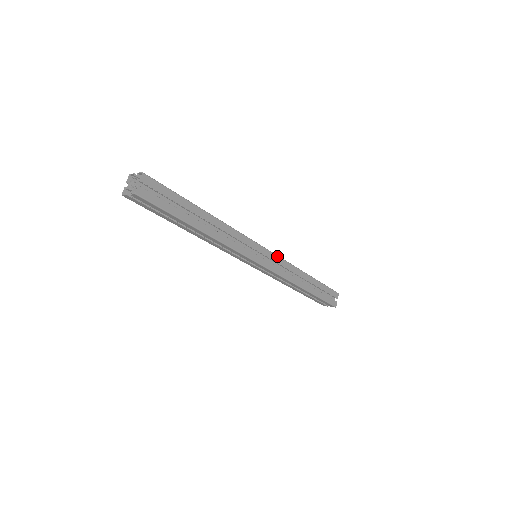
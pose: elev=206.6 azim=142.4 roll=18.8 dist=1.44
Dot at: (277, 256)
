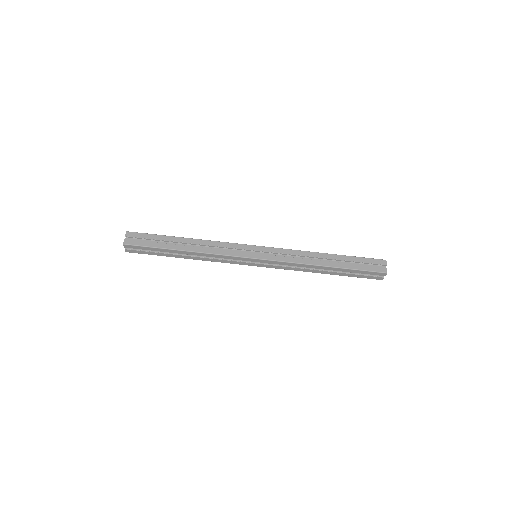
Dot at: (275, 248)
